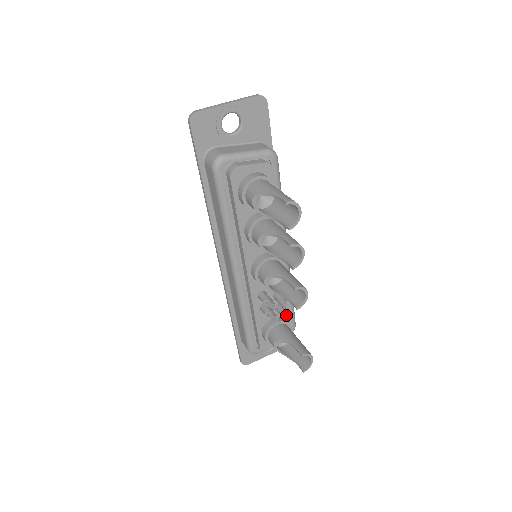
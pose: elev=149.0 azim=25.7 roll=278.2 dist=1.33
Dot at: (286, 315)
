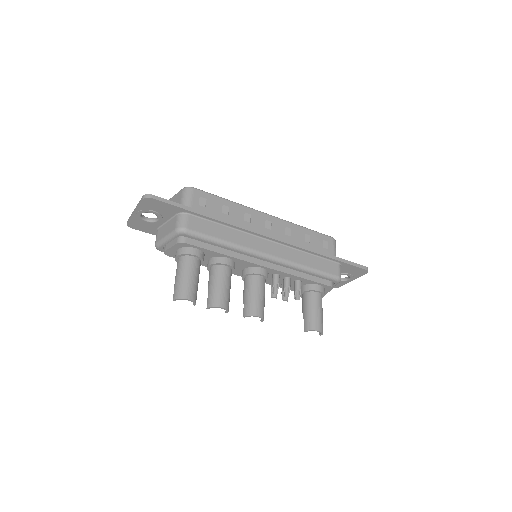
Dot at: (294, 296)
